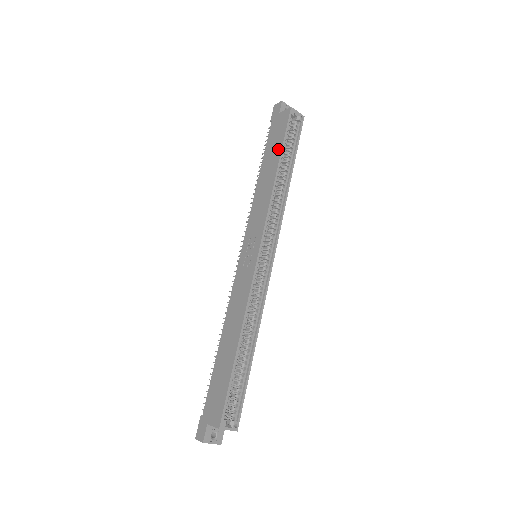
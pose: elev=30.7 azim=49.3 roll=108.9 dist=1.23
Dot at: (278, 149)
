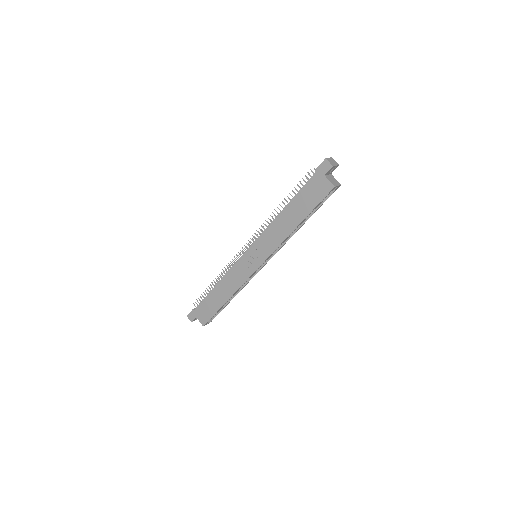
Dot at: (306, 211)
